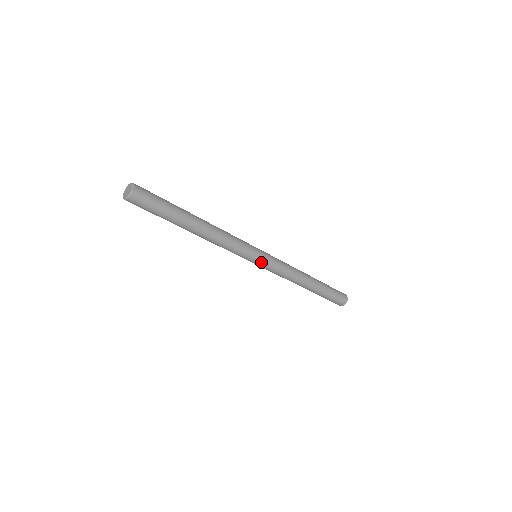
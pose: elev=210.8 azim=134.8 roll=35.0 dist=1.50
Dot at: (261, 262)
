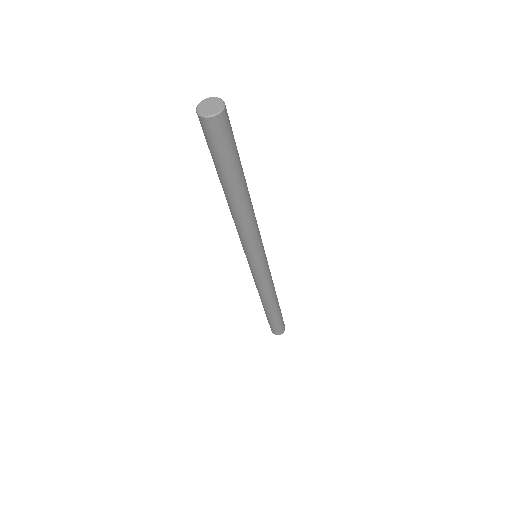
Dot at: (252, 266)
